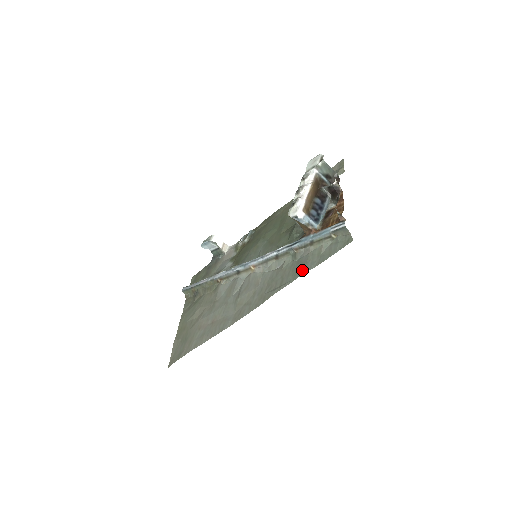
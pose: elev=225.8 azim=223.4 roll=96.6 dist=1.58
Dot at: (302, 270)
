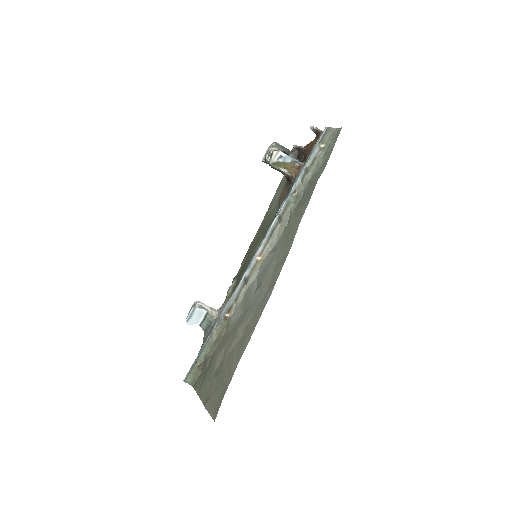
Dot at: (313, 185)
